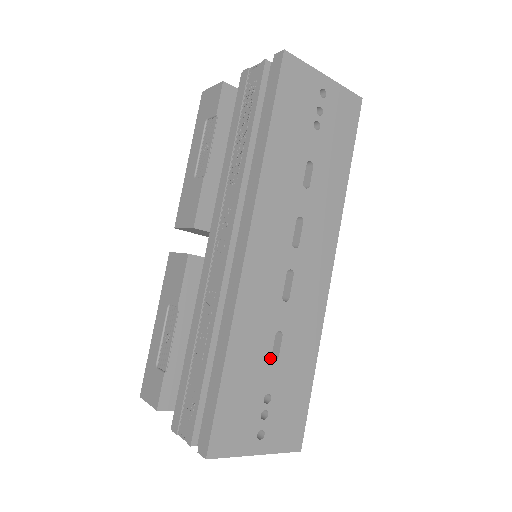
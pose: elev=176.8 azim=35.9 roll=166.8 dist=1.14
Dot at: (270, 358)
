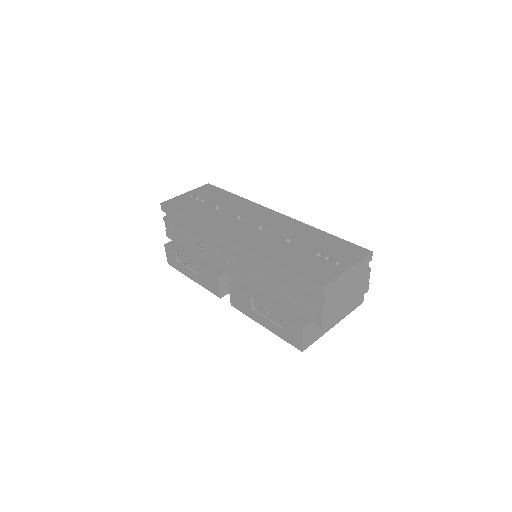
Dot at: (296, 247)
